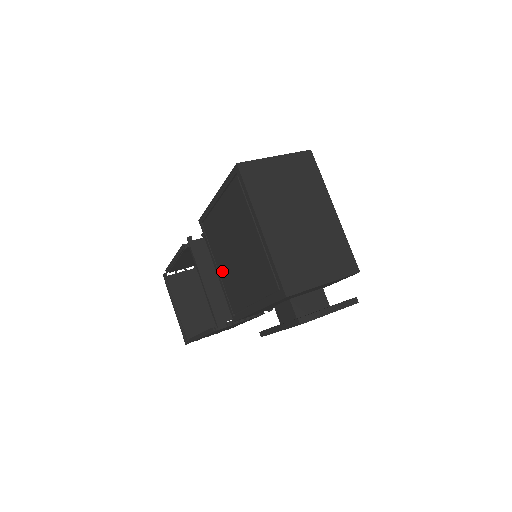
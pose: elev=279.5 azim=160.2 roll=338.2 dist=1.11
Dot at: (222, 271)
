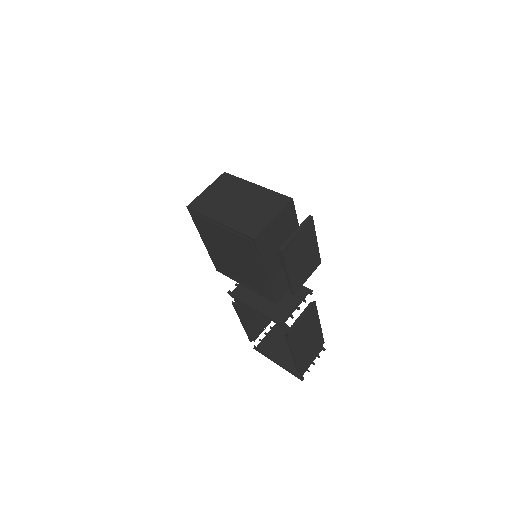
Dot at: (245, 281)
